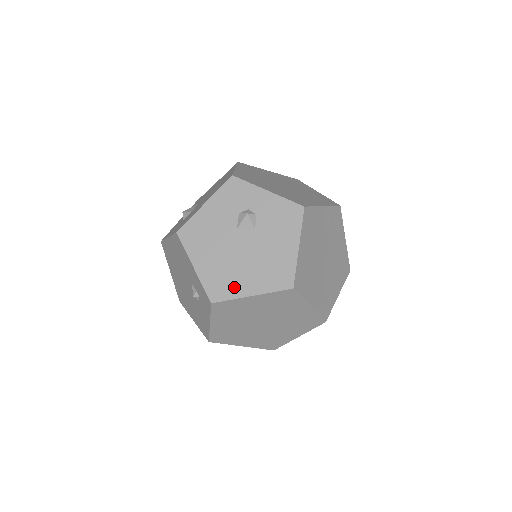
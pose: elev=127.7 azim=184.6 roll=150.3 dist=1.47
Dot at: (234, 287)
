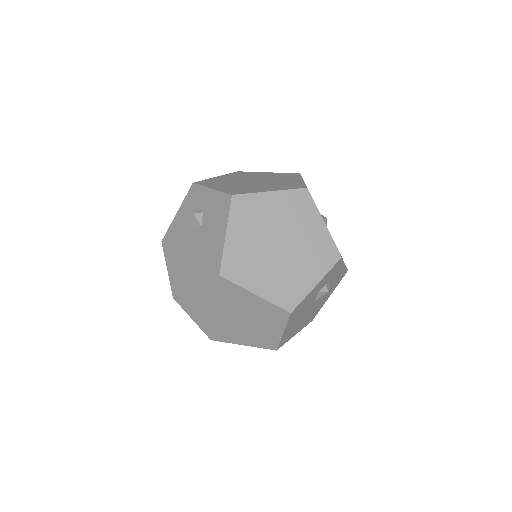
Dot at: (186, 281)
